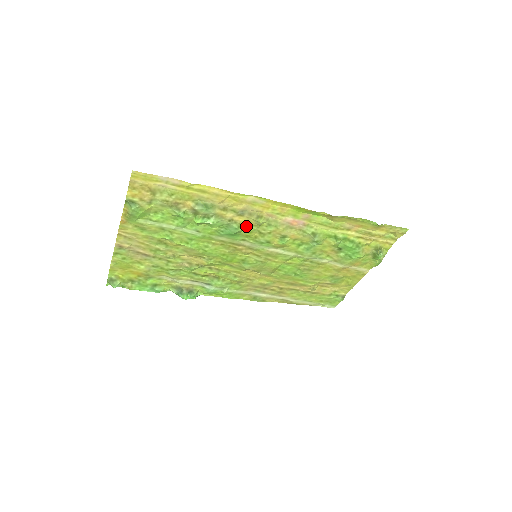
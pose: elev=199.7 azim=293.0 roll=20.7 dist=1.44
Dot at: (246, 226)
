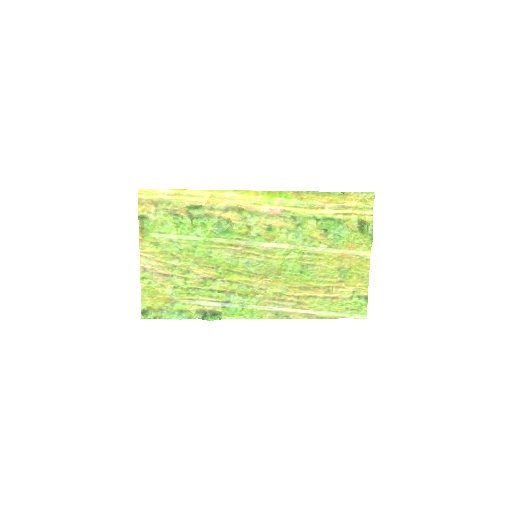
Dot at: (235, 223)
